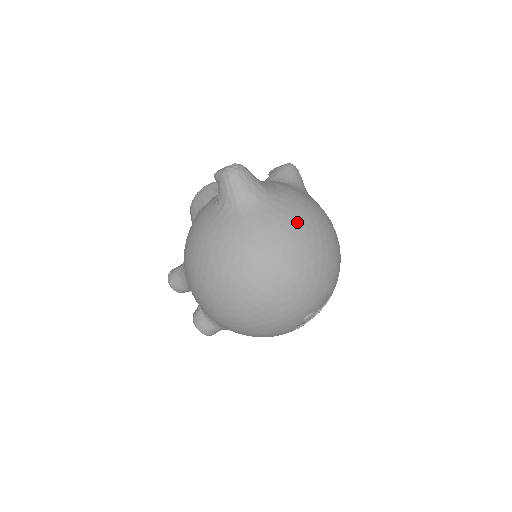
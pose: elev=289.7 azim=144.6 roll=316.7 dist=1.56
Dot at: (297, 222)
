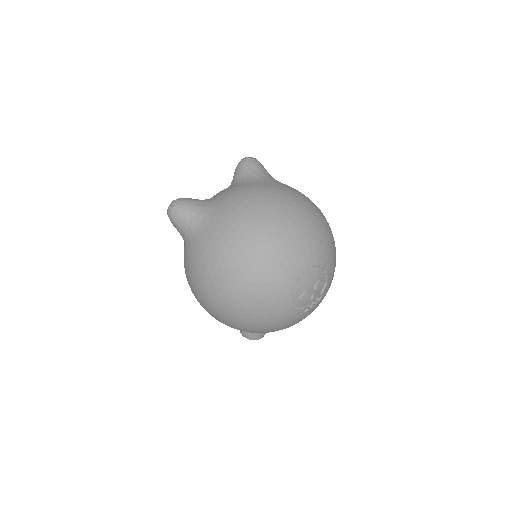
Dot at: (232, 225)
